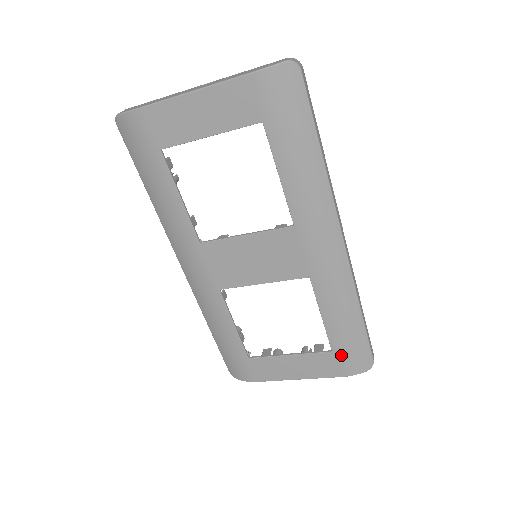
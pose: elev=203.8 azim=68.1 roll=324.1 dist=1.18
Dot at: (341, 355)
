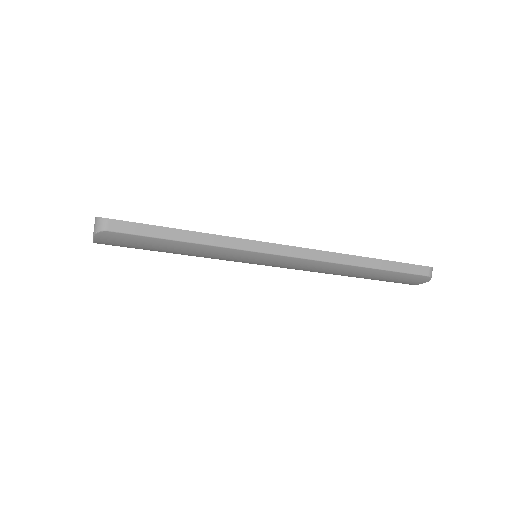
Dot at: (390, 281)
